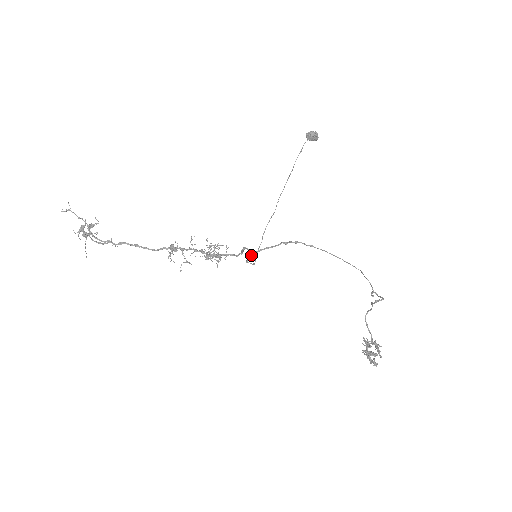
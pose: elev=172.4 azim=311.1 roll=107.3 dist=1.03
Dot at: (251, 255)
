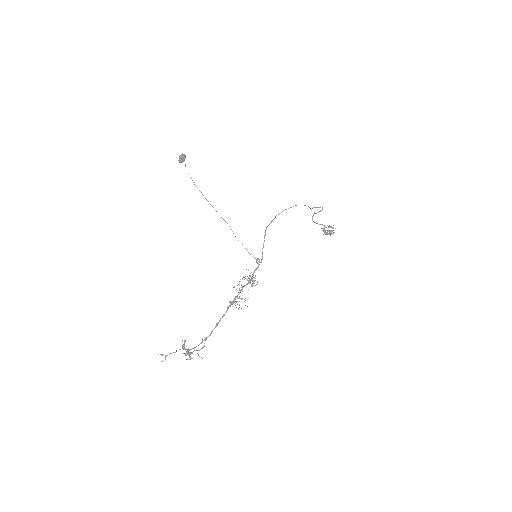
Dot at: (262, 259)
